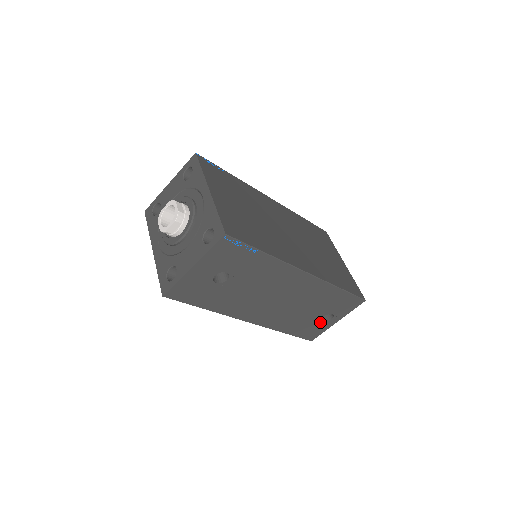
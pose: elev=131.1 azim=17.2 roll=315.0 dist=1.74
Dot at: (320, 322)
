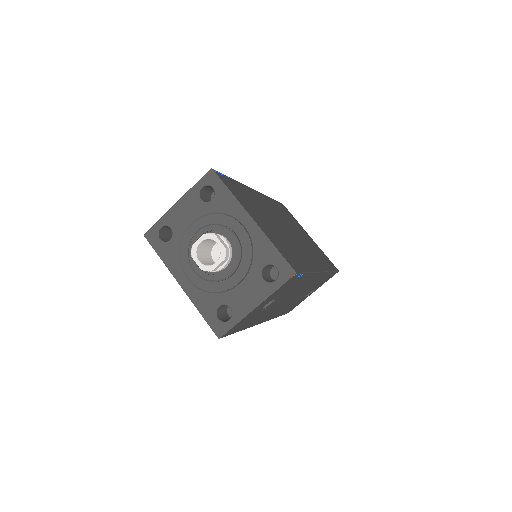
Dot at: (303, 298)
